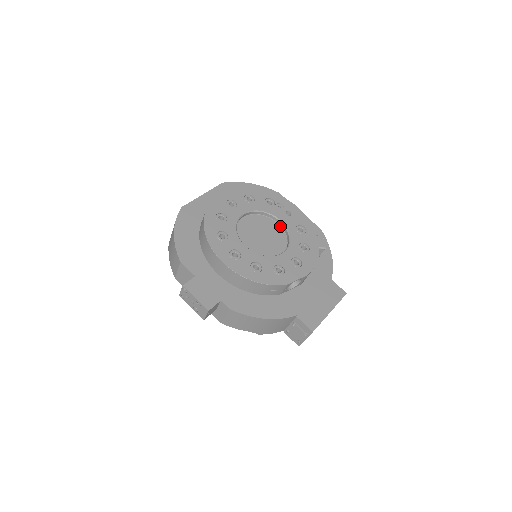
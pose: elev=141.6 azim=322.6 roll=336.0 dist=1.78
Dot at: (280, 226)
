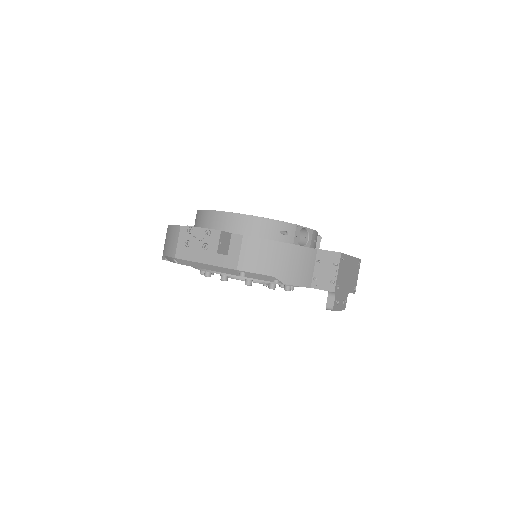
Dot at: occluded
